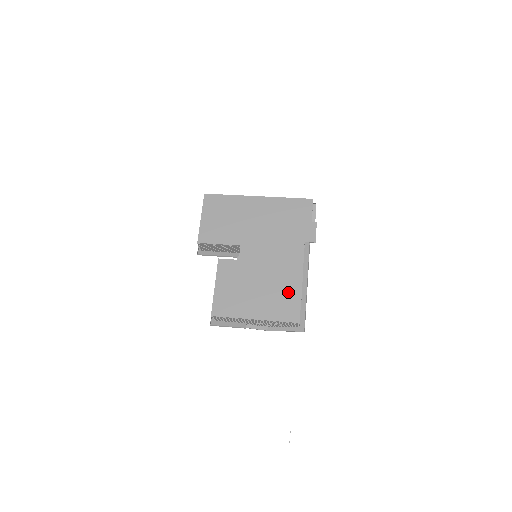
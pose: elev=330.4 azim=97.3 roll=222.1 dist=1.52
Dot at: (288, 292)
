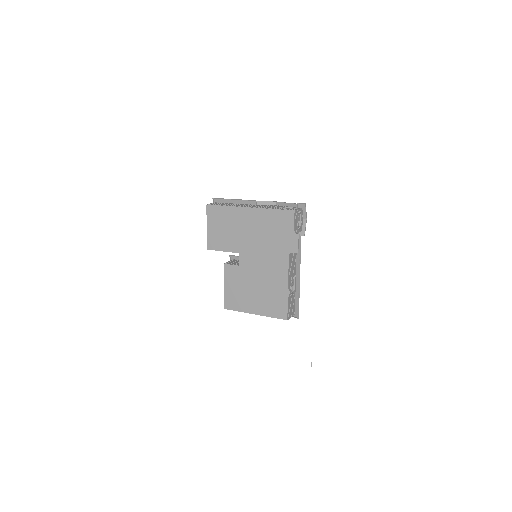
Dot at: (278, 295)
